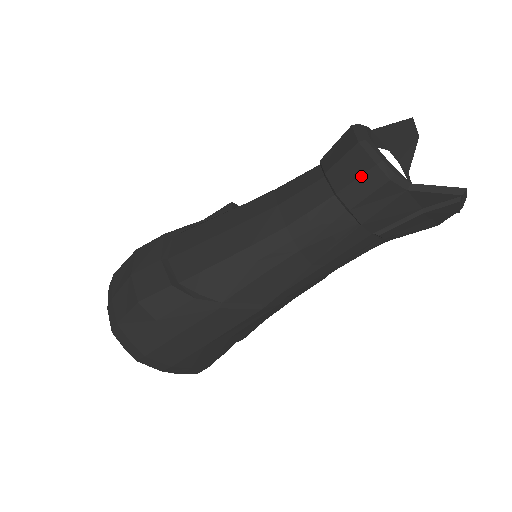
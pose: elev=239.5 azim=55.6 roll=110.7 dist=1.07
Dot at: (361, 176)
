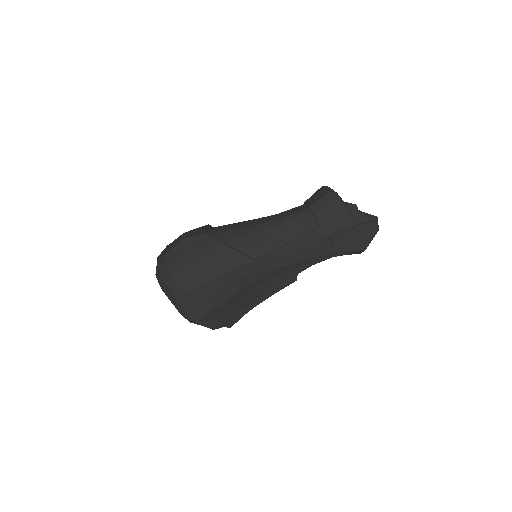
Dot at: (323, 197)
